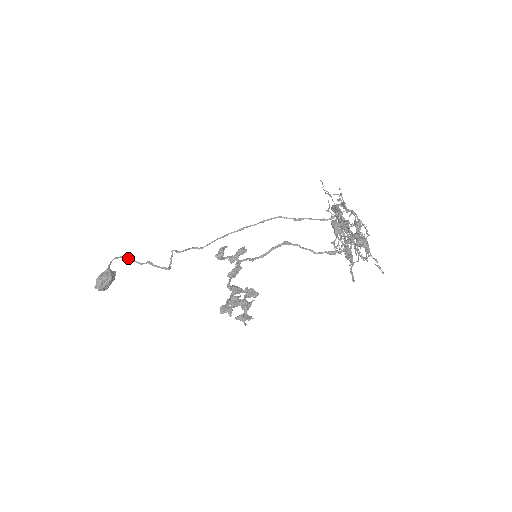
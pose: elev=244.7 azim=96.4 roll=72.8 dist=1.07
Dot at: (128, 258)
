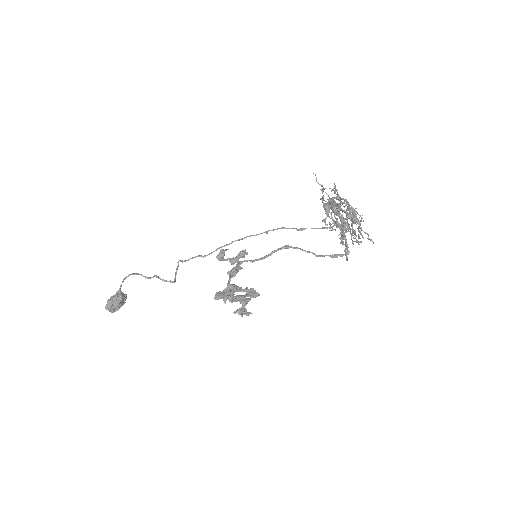
Dot at: (137, 274)
